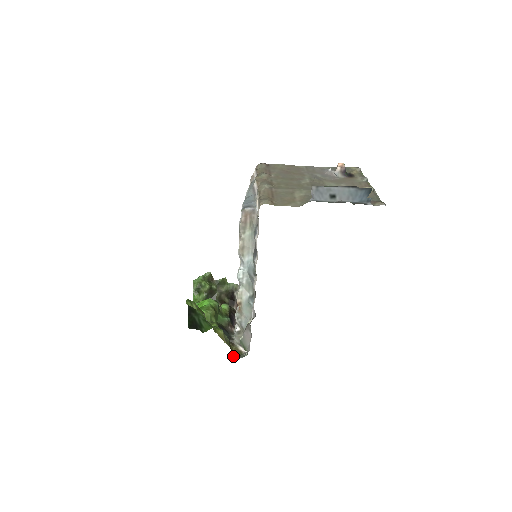
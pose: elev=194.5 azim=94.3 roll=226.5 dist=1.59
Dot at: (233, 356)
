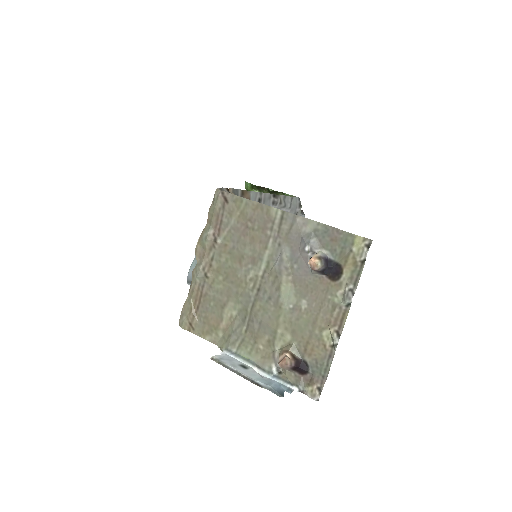
Dot at: occluded
